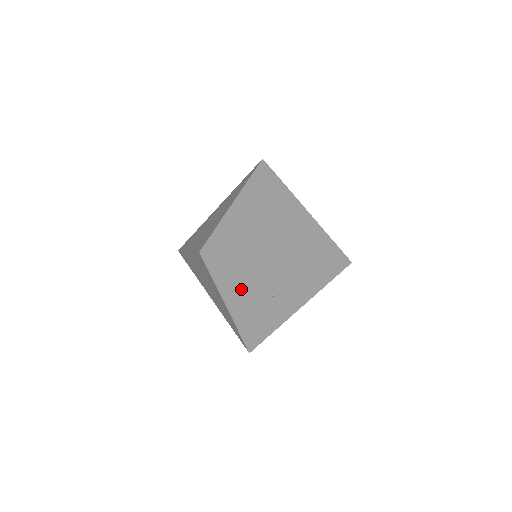
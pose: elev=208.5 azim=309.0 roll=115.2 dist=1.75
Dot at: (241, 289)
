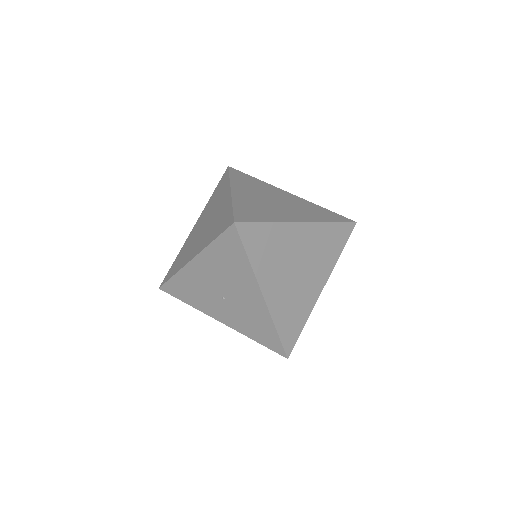
Dot at: (216, 269)
